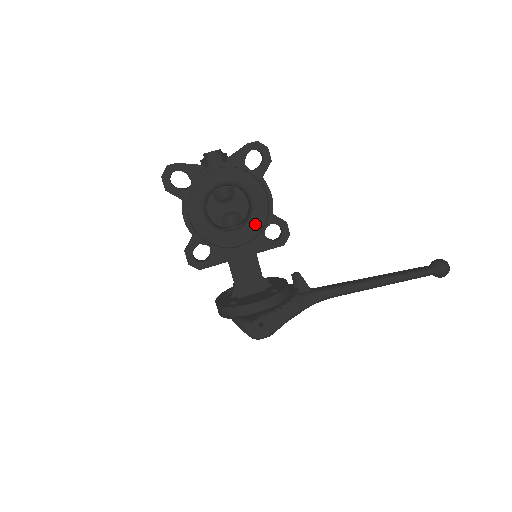
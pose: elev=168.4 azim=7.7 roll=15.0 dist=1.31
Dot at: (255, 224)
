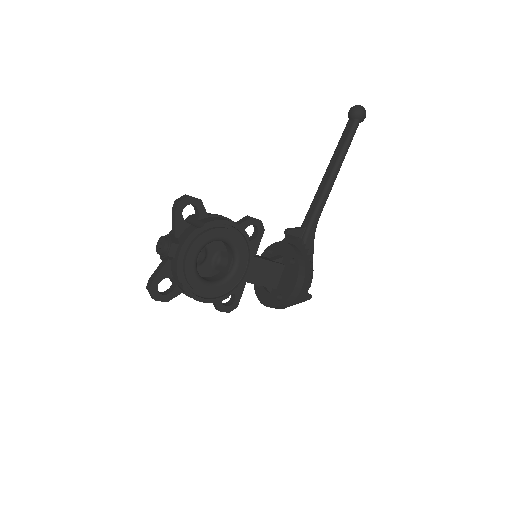
Dot at: (241, 248)
